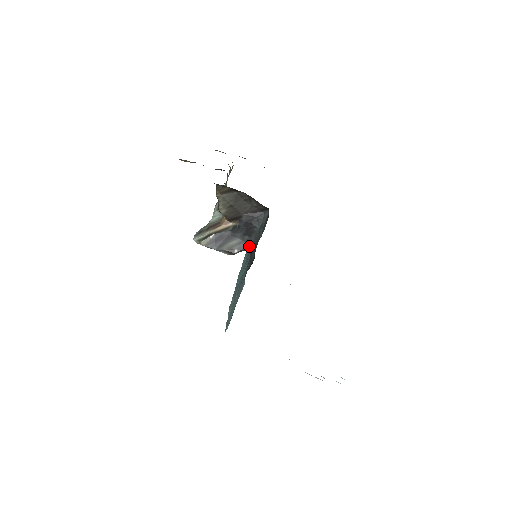
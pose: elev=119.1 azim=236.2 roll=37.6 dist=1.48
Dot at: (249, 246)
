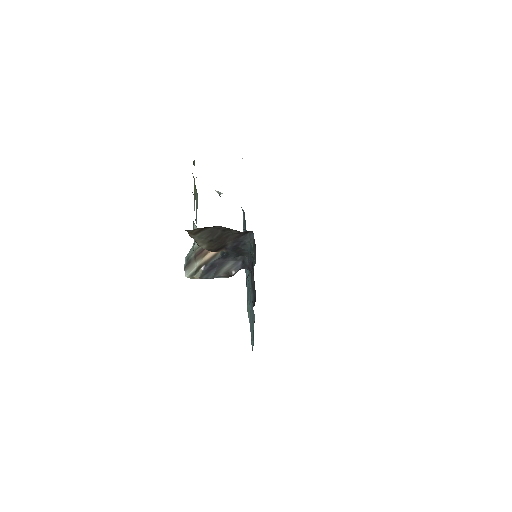
Dot at: (246, 284)
